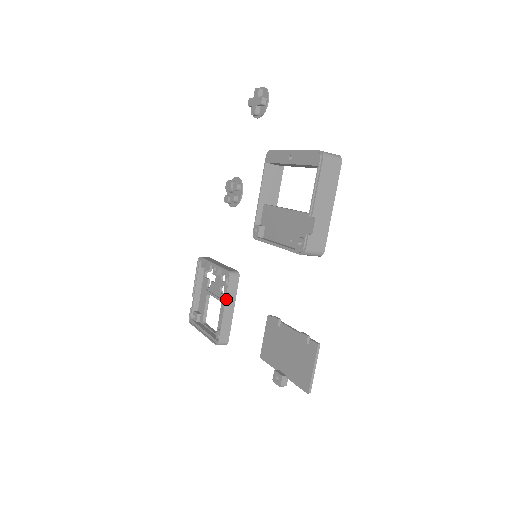
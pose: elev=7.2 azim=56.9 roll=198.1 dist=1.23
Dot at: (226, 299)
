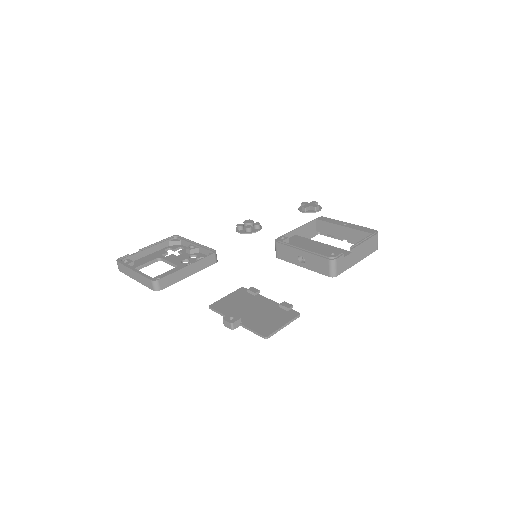
Dot at: (197, 262)
